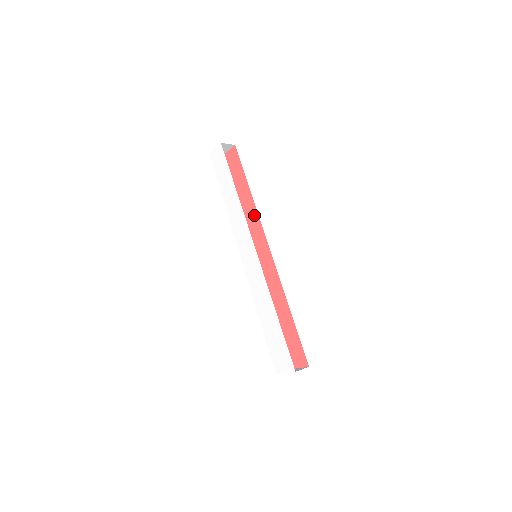
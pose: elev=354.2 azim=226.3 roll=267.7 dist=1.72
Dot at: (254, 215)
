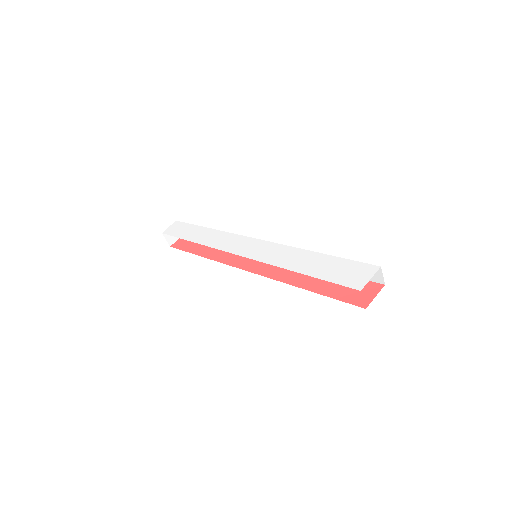
Dot at: occluded
